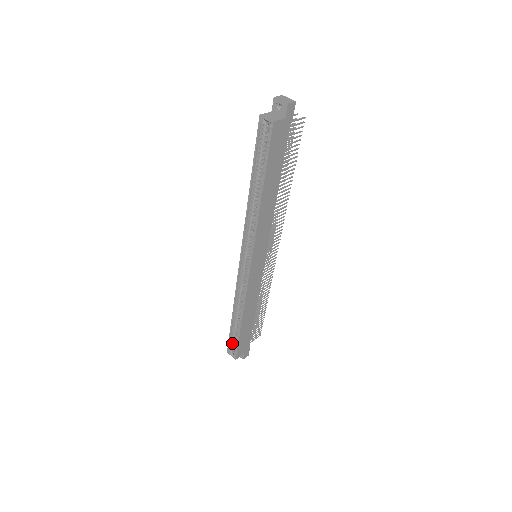
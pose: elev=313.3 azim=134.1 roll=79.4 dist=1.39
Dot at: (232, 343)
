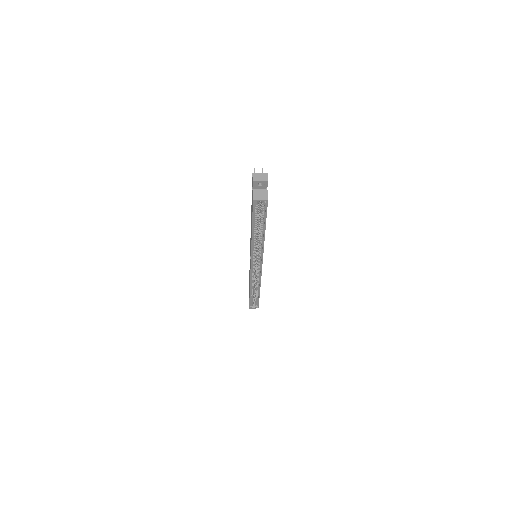
Dot at: (252, 303)
